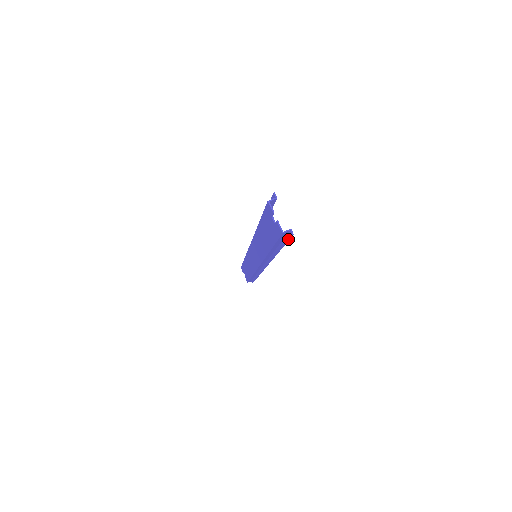
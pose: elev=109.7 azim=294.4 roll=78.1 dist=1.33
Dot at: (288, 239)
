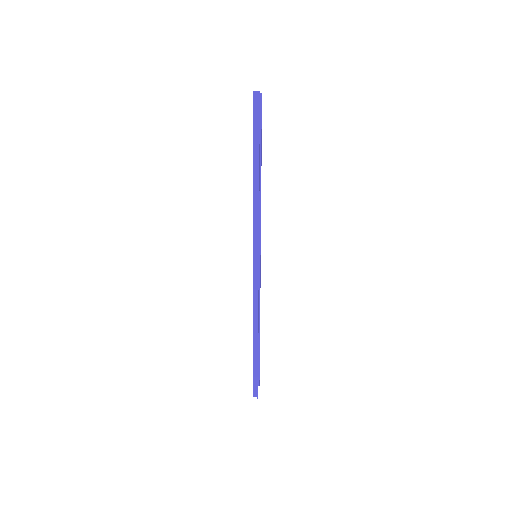
Dot at: (259, 109)
